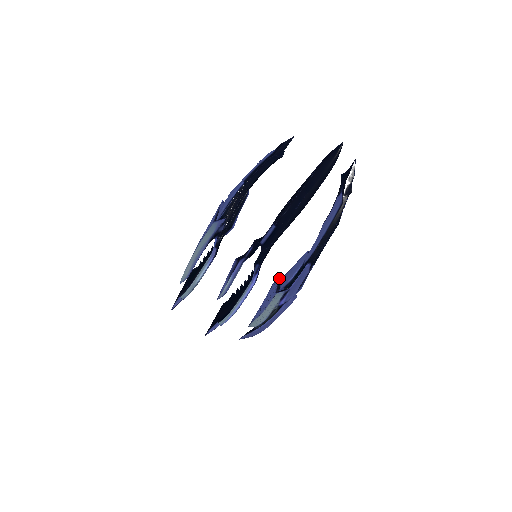
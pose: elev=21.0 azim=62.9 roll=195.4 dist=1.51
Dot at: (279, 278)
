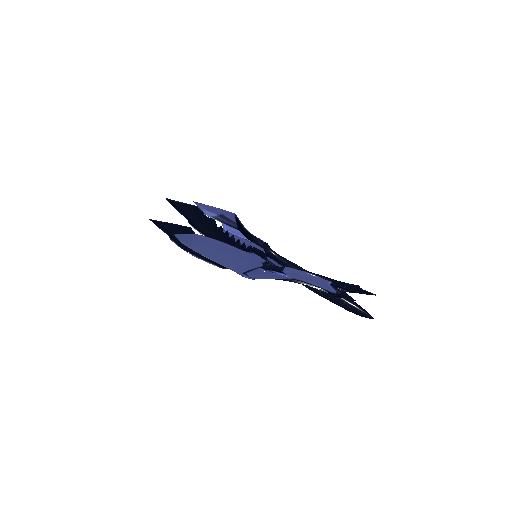
Dot at: occluded
